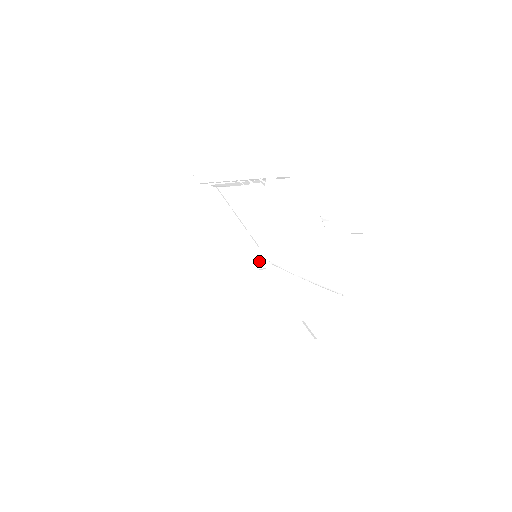
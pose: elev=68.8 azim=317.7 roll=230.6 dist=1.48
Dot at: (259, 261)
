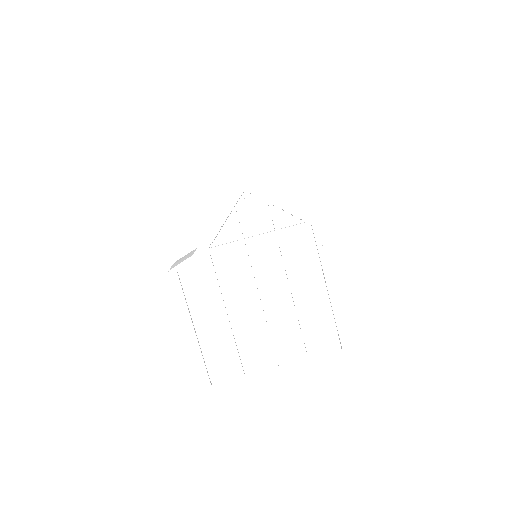
Dot at: (316, 225)
